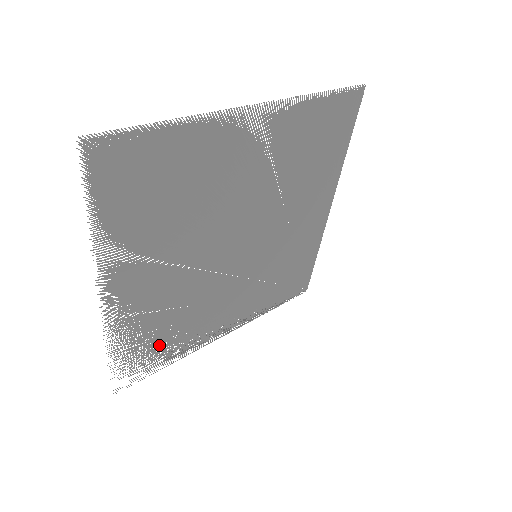
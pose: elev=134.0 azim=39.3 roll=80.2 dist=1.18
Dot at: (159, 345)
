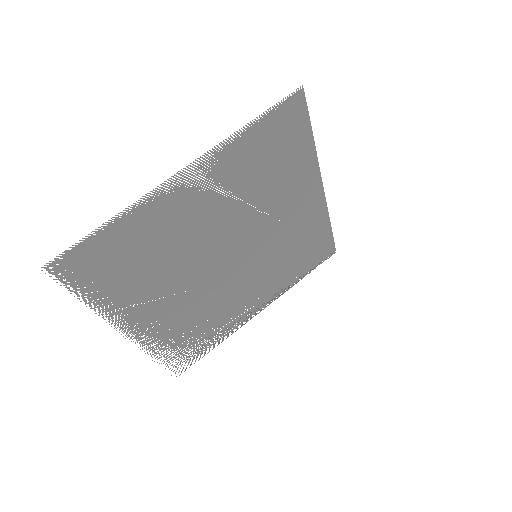
Dot at: occluded
